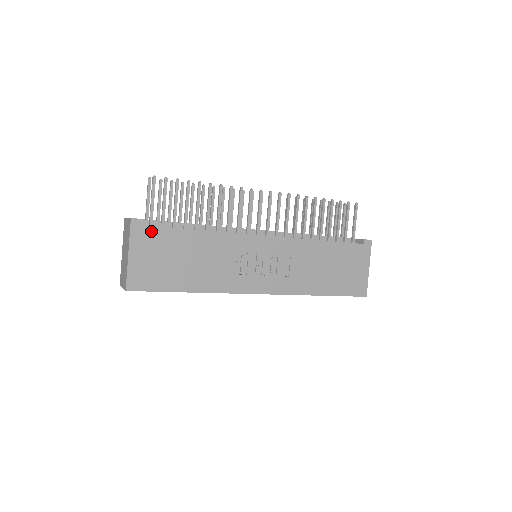
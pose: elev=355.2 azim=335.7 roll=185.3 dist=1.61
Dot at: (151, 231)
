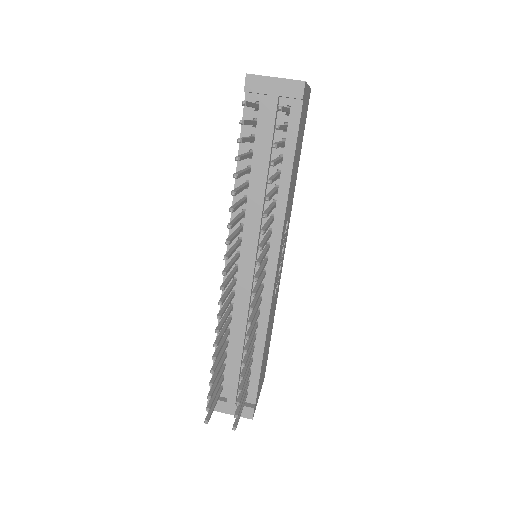
Dot at: (257, 394)
